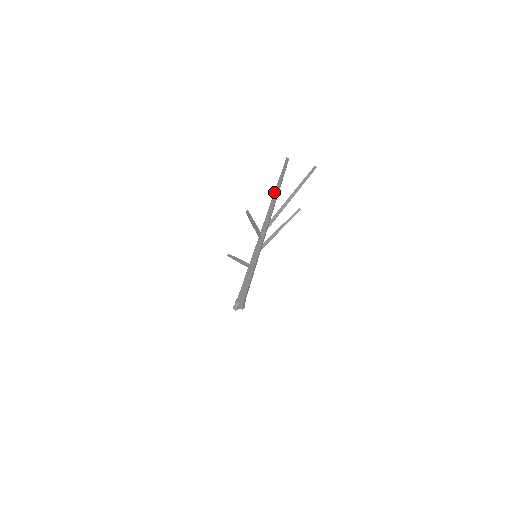
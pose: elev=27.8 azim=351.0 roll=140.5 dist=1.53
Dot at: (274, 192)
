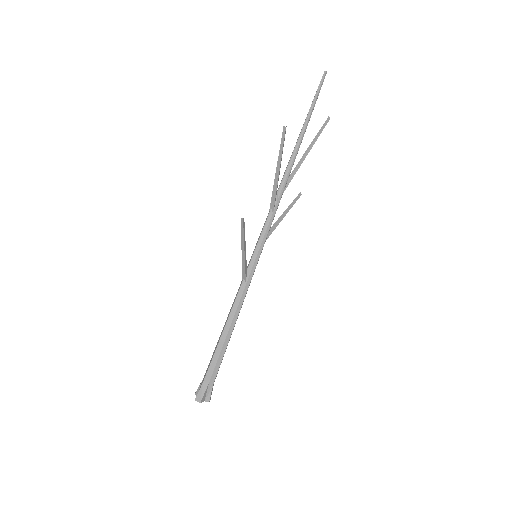
Dot at: (304, 124)
